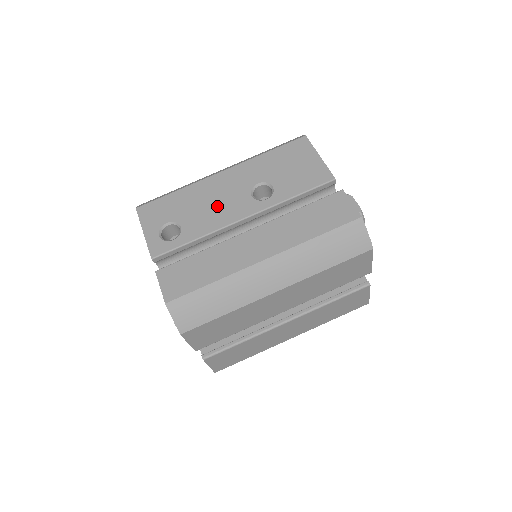
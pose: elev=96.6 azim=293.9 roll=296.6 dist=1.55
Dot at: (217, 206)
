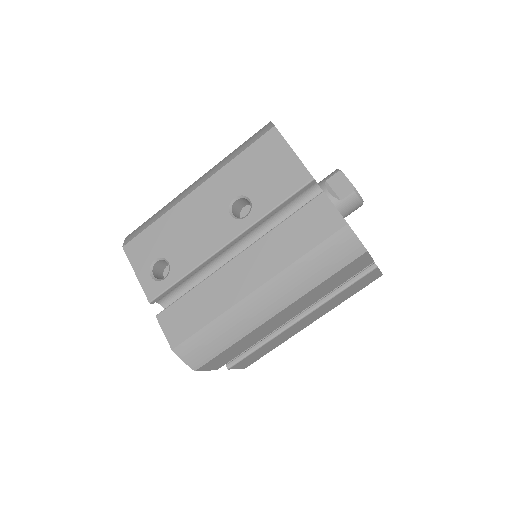
Dot at: (199, 233)
